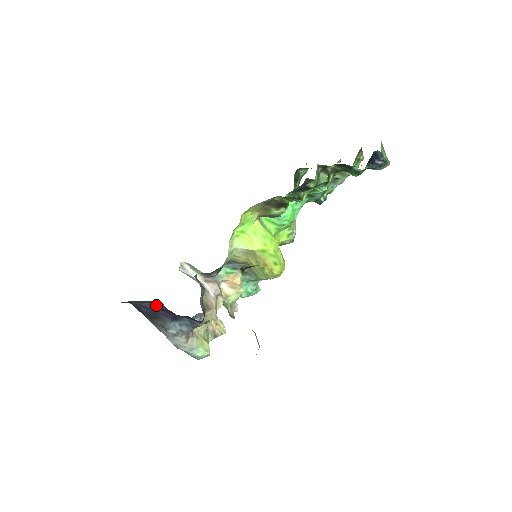
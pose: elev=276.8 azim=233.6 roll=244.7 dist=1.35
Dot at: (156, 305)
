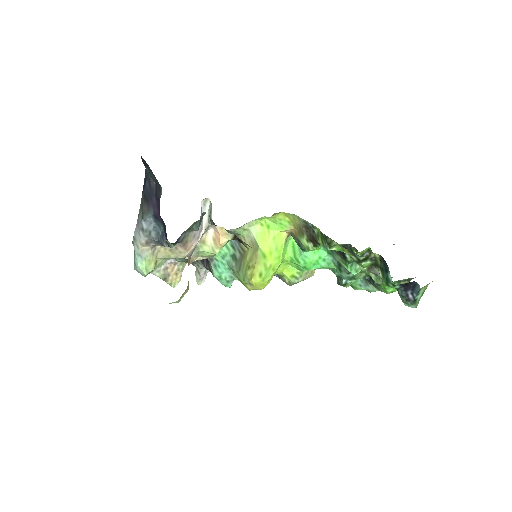
Dot at: (158, 190)
